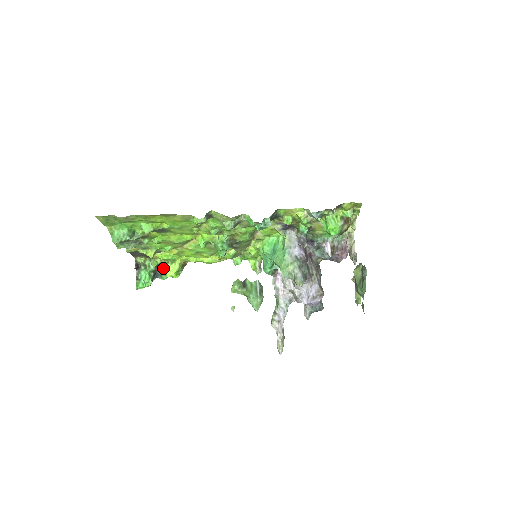
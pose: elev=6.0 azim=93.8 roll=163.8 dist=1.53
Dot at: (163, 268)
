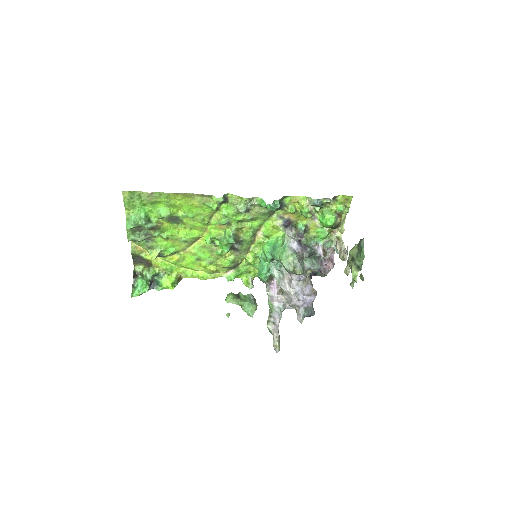
Dot at: (159, 279)
